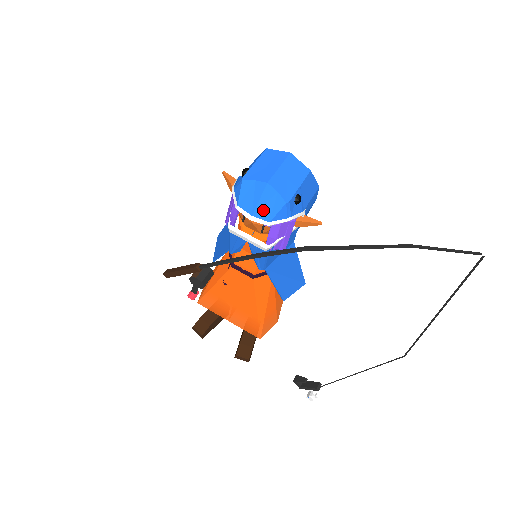
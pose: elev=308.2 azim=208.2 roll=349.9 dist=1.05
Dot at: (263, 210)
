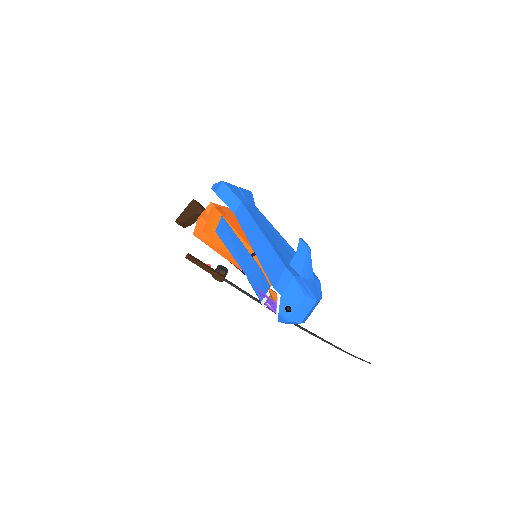
Dot at: occluded
